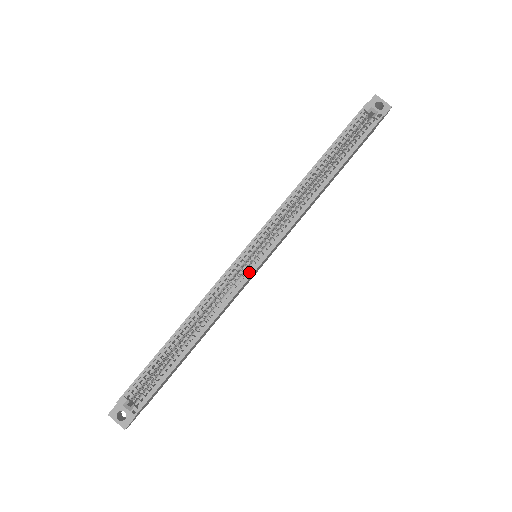
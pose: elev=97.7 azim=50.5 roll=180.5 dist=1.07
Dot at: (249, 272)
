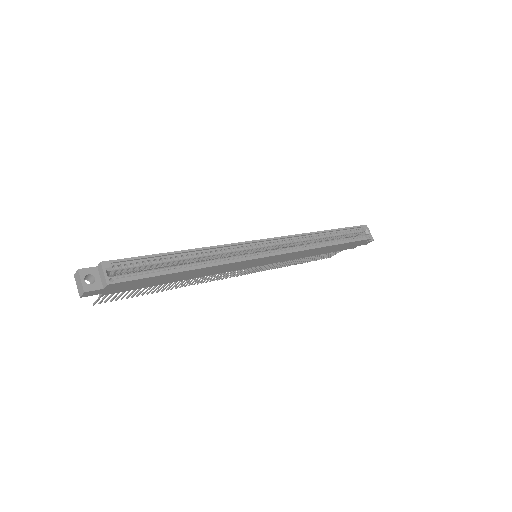
Dot at: (256, 256)
